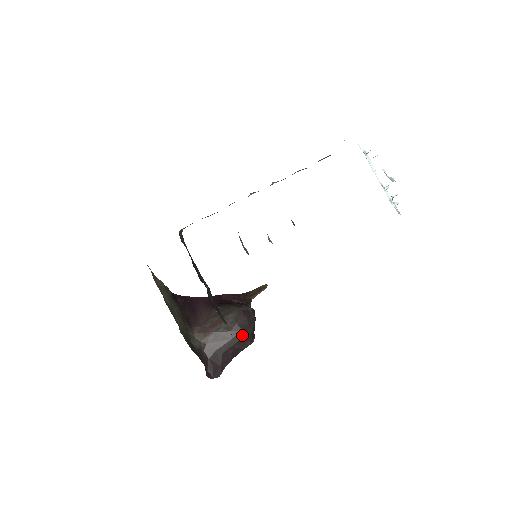
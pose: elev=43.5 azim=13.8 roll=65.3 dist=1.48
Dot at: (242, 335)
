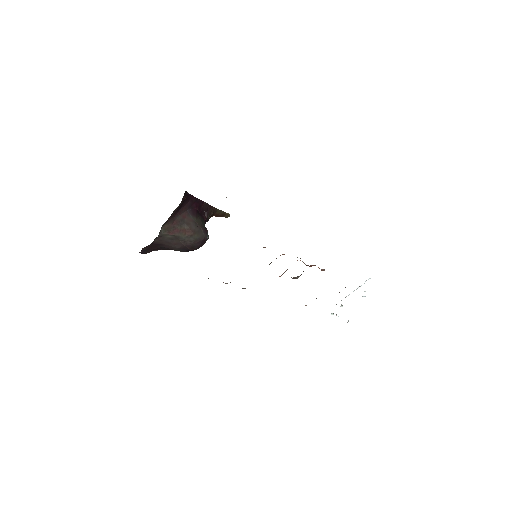
Dot at: (186, 250)
